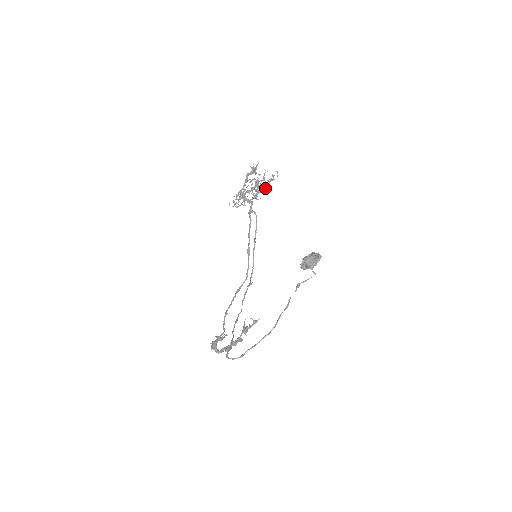
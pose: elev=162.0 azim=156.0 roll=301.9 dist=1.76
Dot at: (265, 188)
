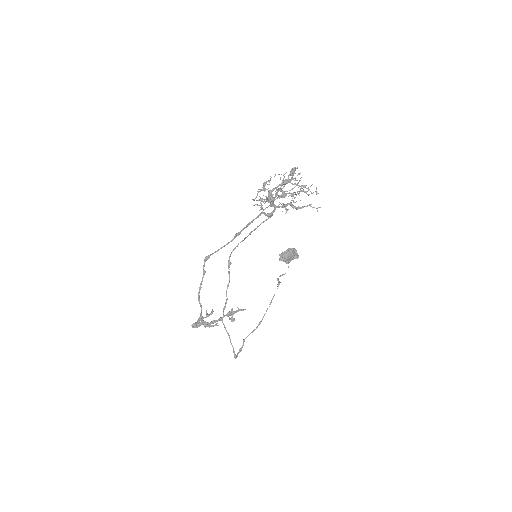
Dot at: occluded
